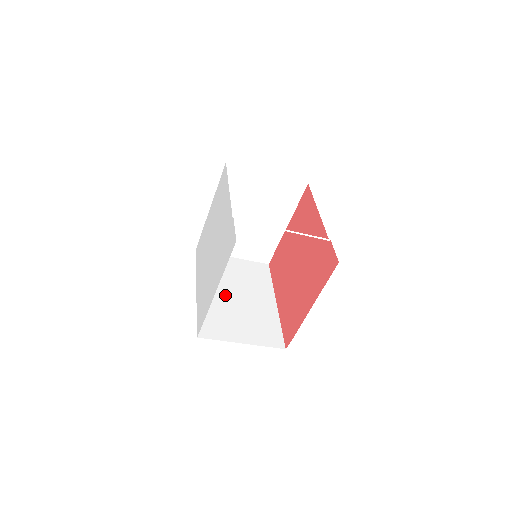
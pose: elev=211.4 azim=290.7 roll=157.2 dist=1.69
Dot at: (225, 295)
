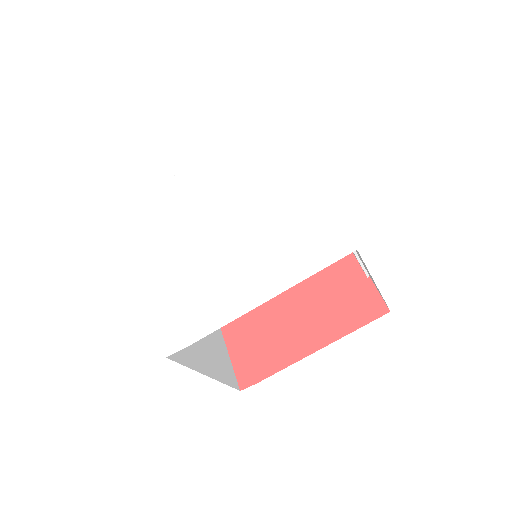
Dot at: occluded
